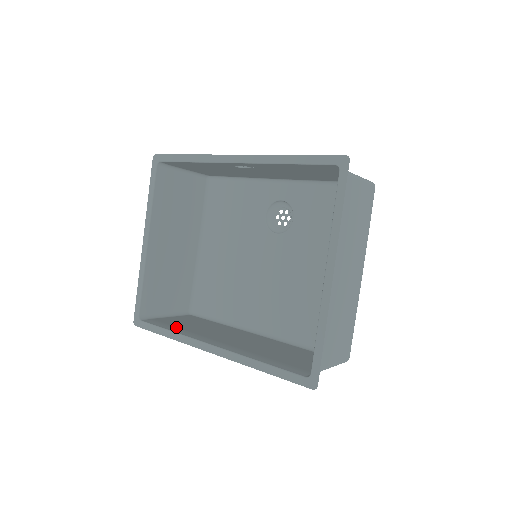
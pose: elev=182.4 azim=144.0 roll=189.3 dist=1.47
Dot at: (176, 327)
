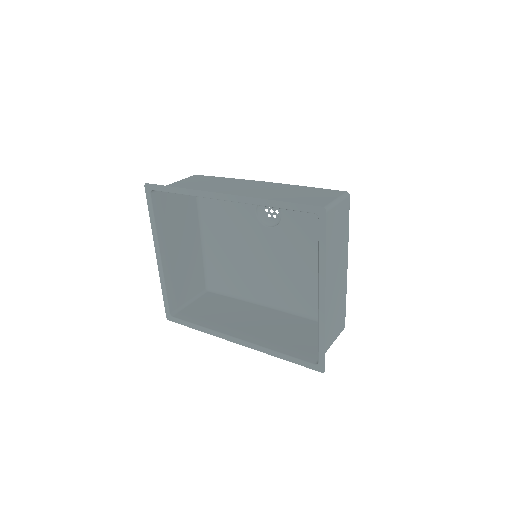
Dot at: (203, 319)
